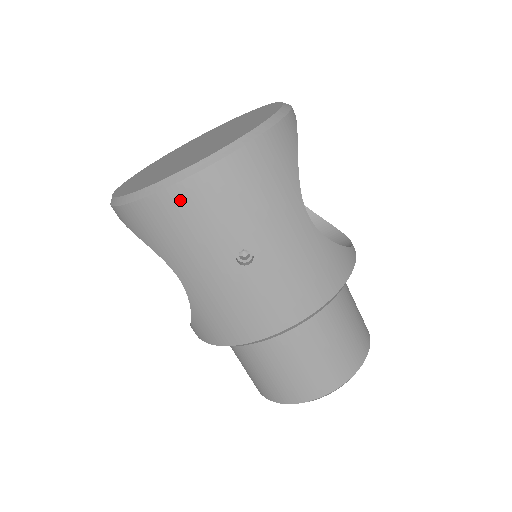
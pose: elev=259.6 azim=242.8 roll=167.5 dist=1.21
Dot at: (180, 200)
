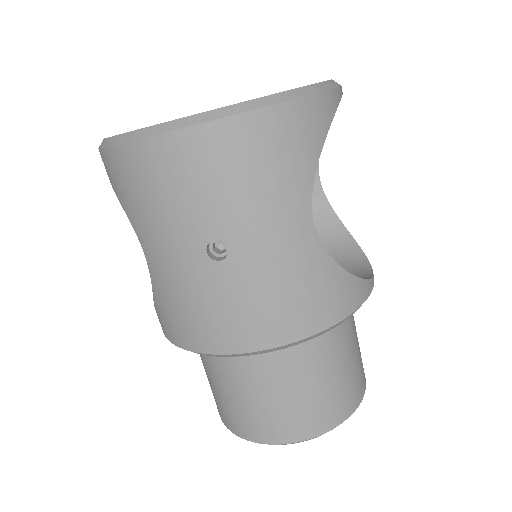
Dot at: (156, 158)
